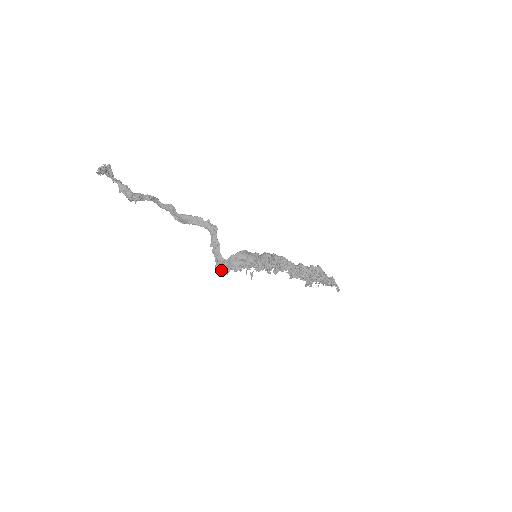
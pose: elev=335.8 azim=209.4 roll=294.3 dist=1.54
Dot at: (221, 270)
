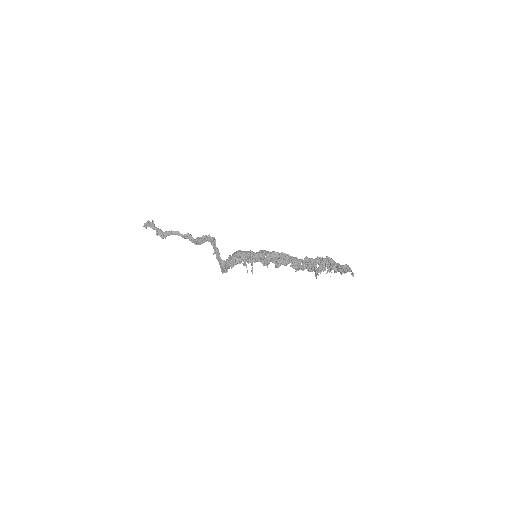
Dot at: (223, 271)
